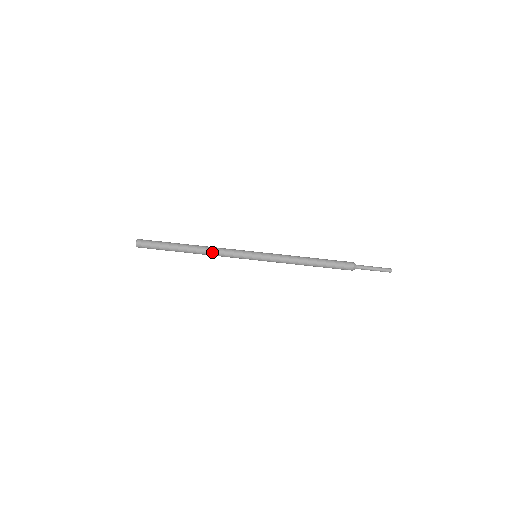
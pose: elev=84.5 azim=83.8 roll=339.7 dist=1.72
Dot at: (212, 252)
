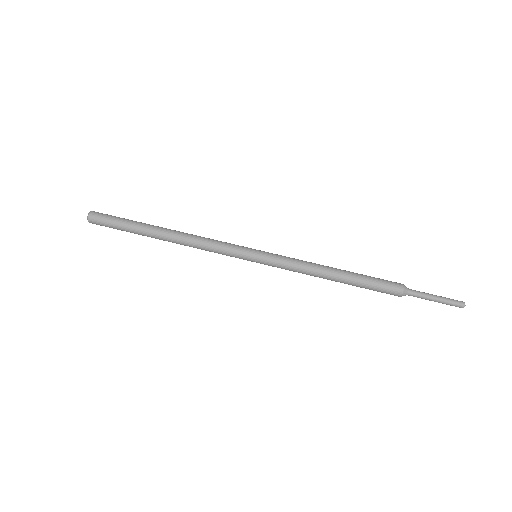
Dot at: (192, 241)
